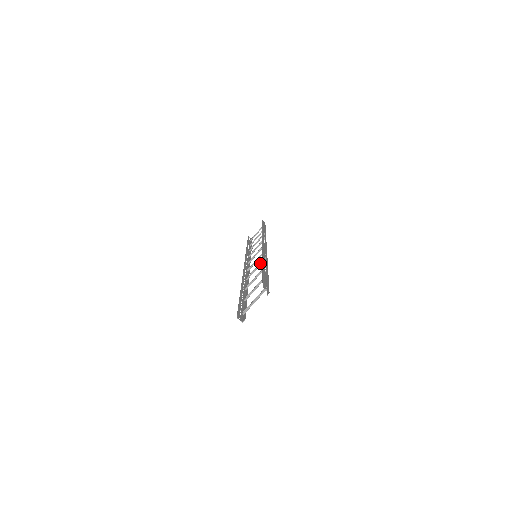
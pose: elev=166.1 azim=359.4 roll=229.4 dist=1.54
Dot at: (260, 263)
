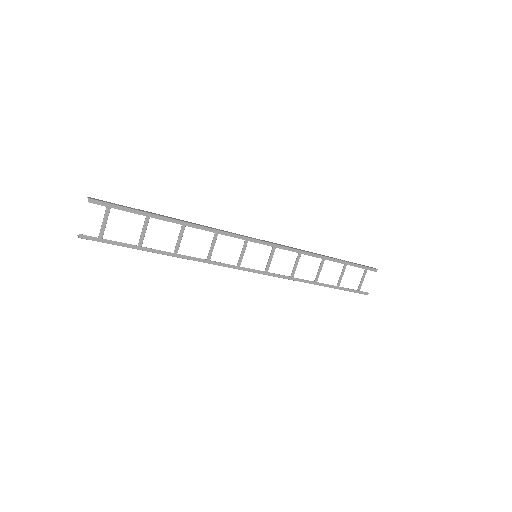
Dot at: (213, 239)
